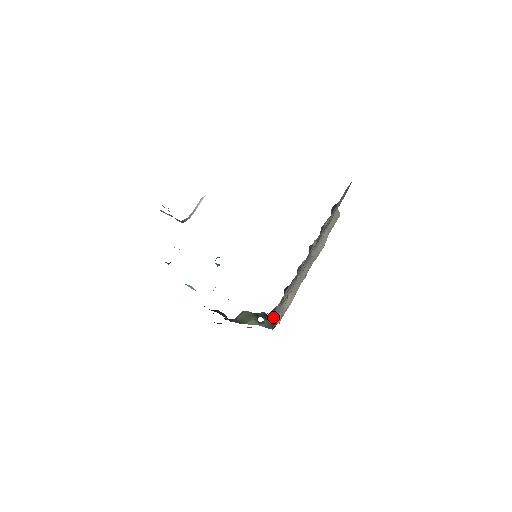
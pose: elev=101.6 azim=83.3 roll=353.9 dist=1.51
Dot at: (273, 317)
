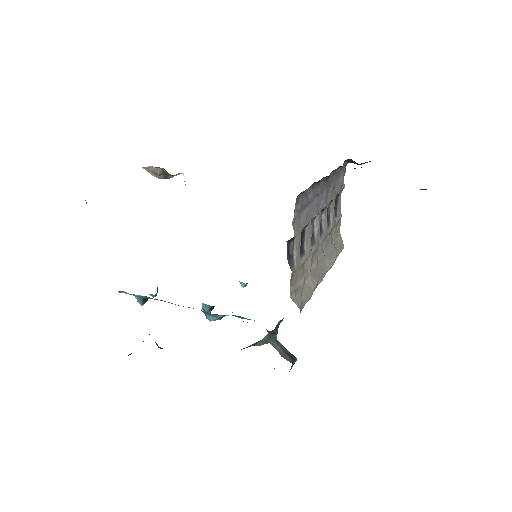
Dot at: (290, 284)
